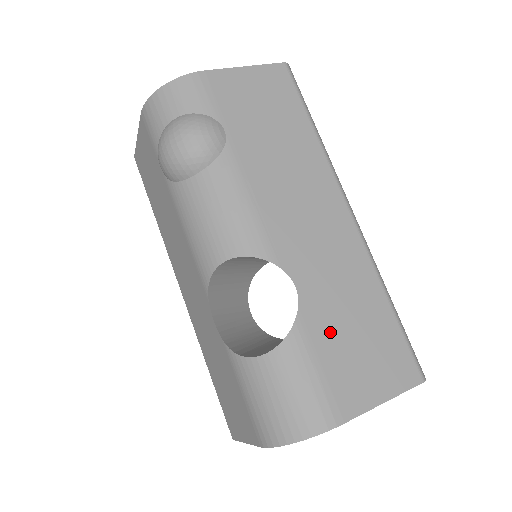
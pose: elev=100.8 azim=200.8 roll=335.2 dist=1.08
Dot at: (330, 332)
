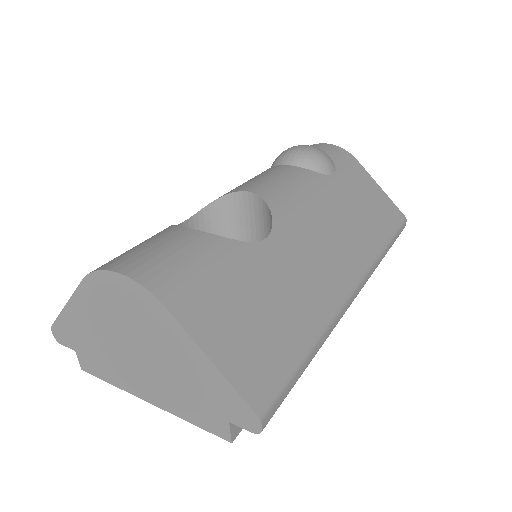
Dot at: (248, 278)
